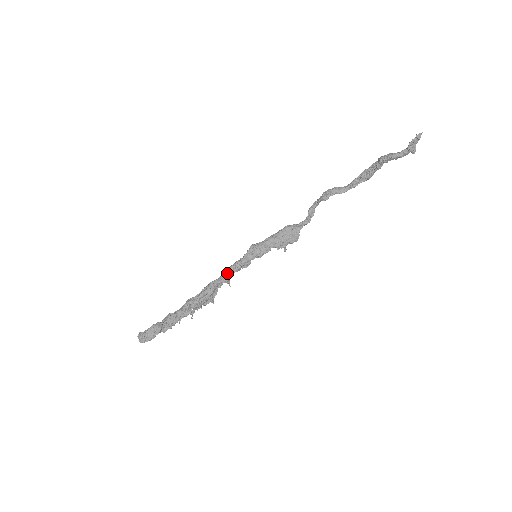
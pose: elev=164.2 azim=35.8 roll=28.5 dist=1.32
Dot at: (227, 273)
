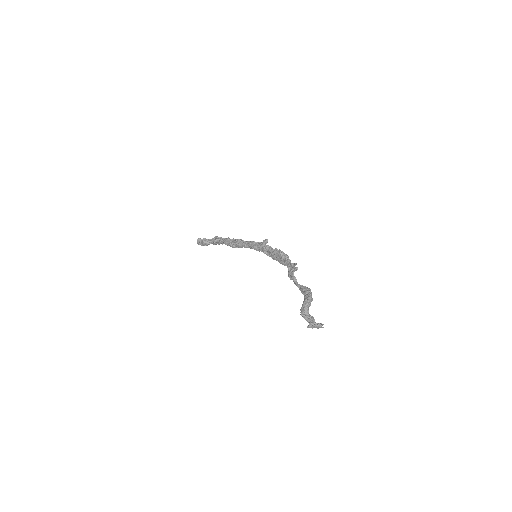
Dot at: (247, 245)
